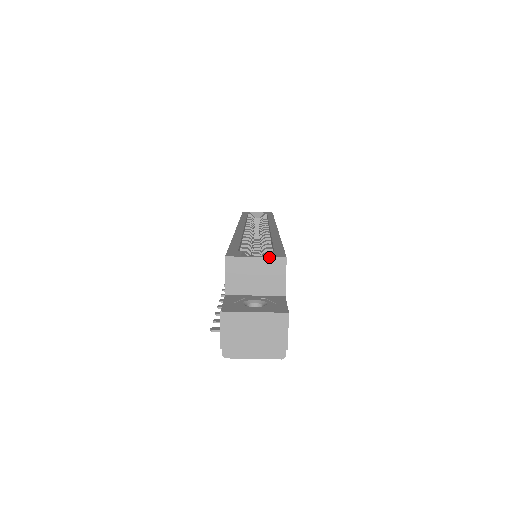
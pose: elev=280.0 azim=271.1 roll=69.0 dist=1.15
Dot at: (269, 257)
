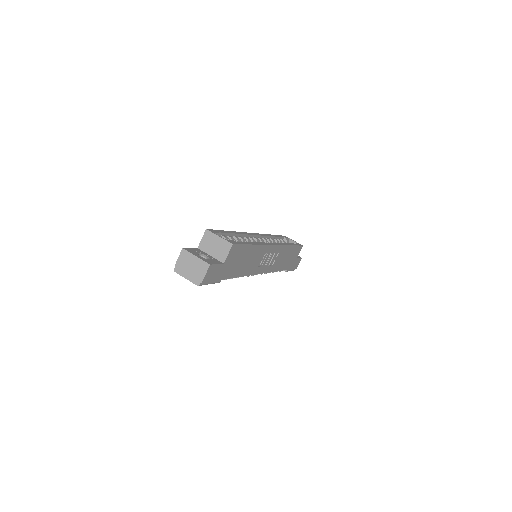
Dot at: (225, 240)
